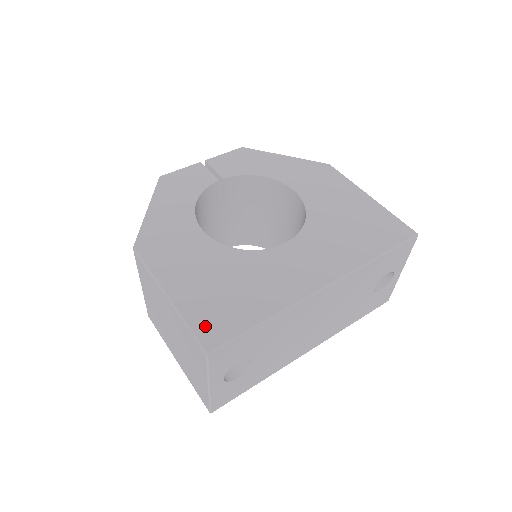
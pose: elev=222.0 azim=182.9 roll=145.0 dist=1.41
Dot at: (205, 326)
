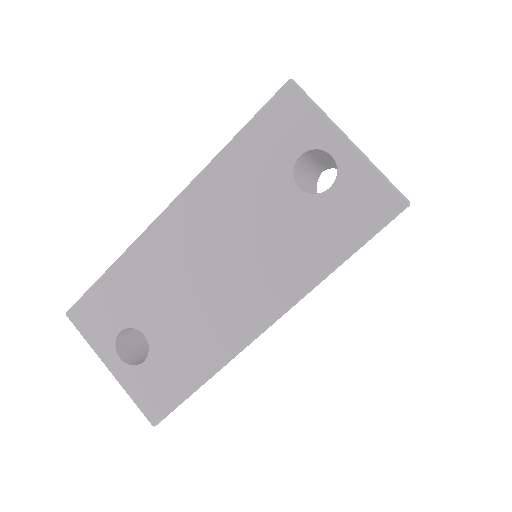
Dot at: occluded
